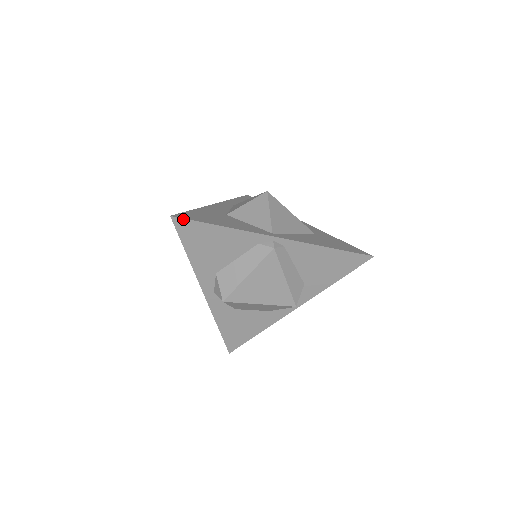
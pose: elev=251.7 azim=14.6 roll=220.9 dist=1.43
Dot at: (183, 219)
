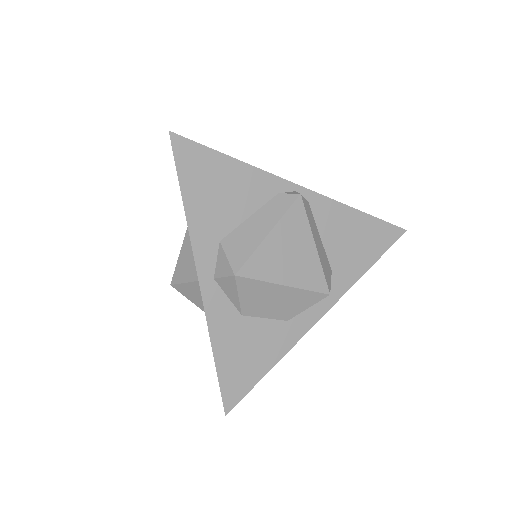
Dot at: (185, 139)
